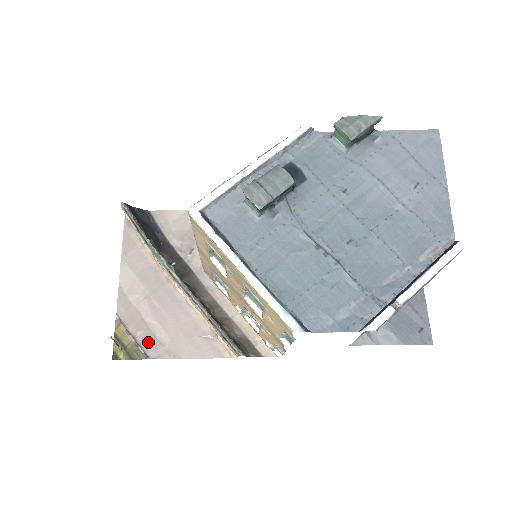
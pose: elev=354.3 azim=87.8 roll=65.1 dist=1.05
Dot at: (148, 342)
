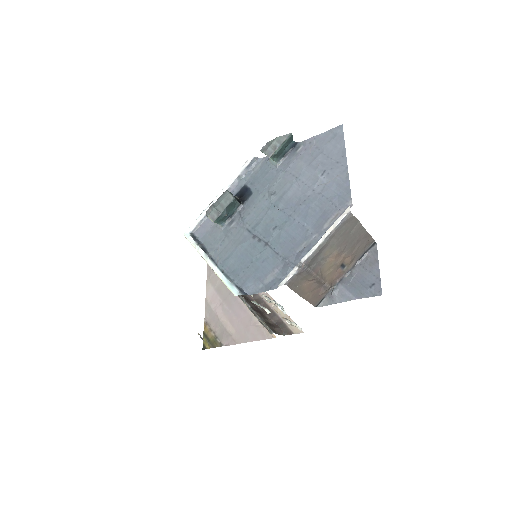
Dot at: (222, 335)
